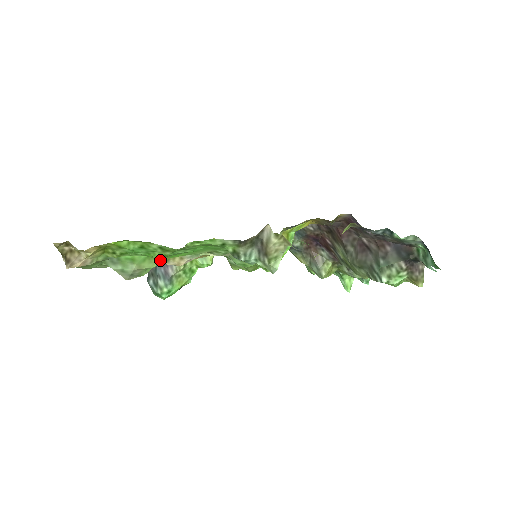
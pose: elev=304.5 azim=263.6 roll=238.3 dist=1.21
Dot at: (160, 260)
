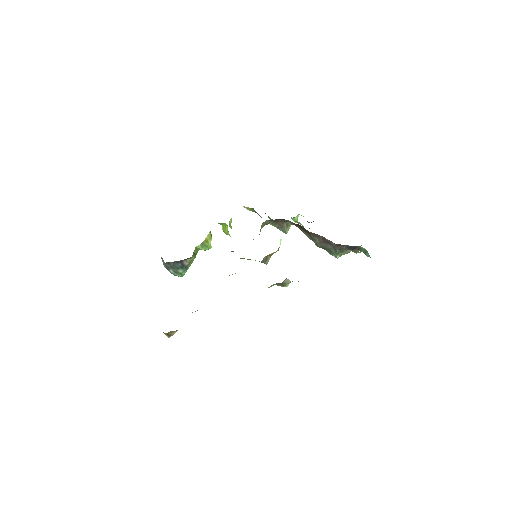
Dot at: occluded
